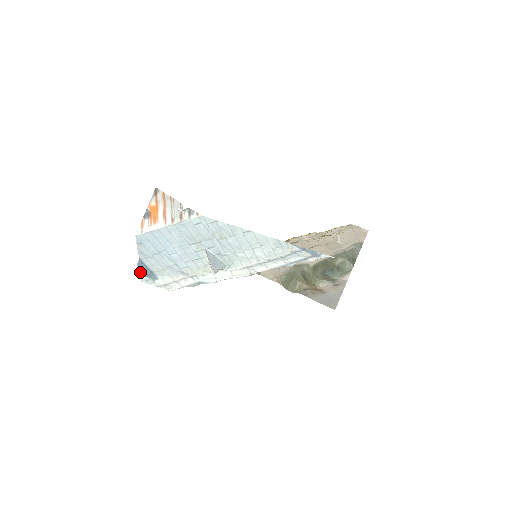
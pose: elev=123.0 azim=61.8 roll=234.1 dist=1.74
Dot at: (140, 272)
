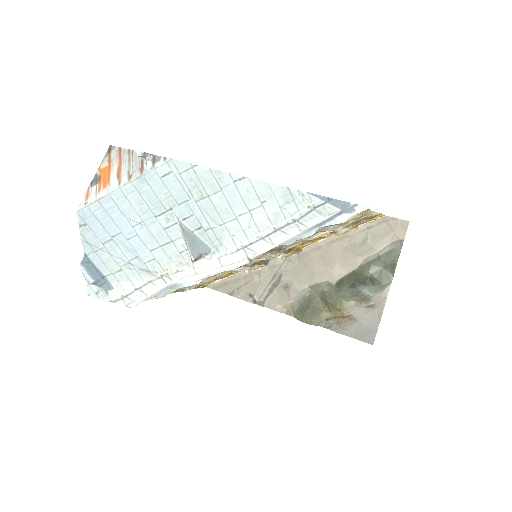
Dot at: (85, 276)
